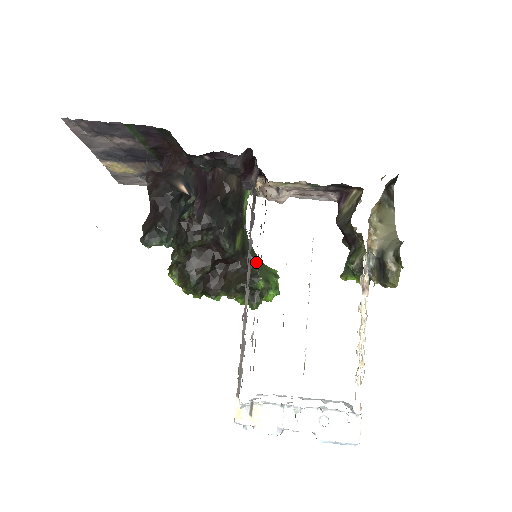
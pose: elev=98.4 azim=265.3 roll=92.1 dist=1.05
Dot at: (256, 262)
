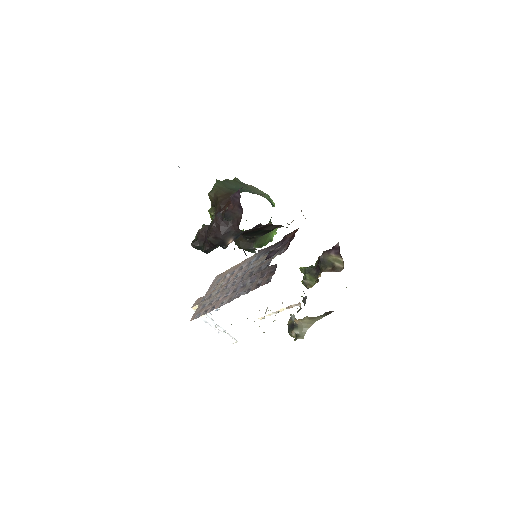
Dot at: (263, 236)
